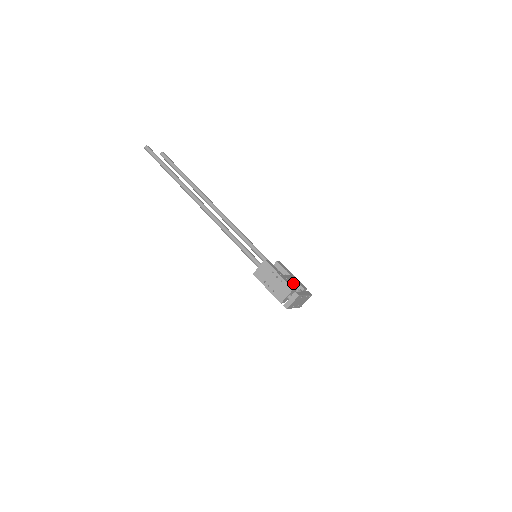
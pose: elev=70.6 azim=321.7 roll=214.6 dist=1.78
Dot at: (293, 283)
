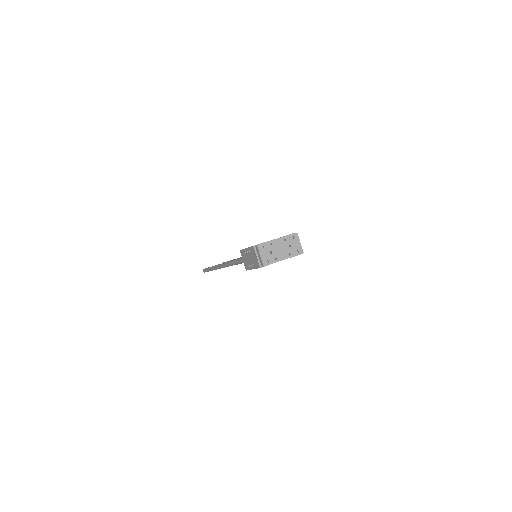
Dot at: occluded
